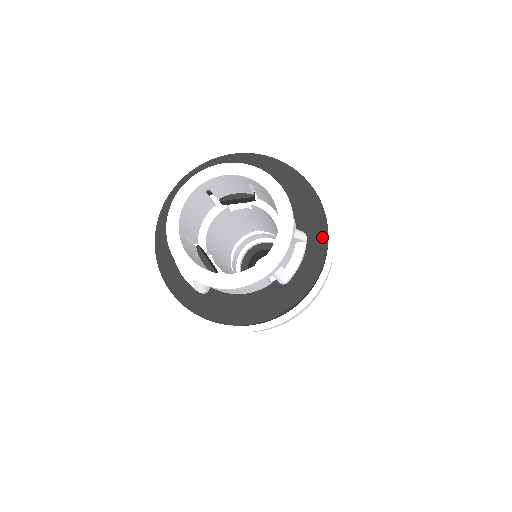
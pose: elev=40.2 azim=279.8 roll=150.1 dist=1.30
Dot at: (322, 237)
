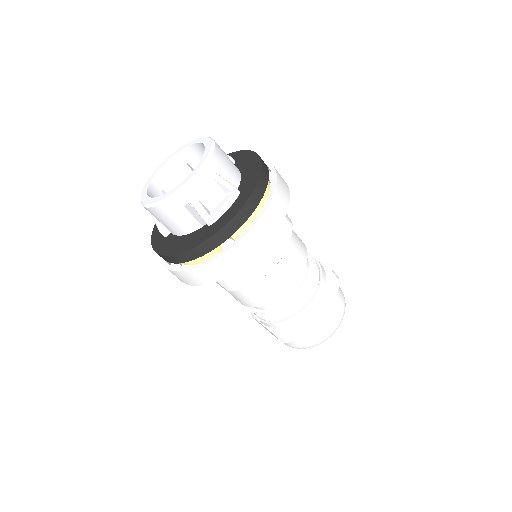
Dot at: (249, 192)
